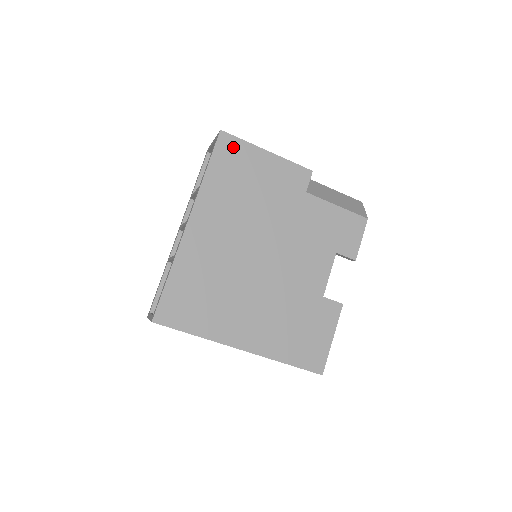
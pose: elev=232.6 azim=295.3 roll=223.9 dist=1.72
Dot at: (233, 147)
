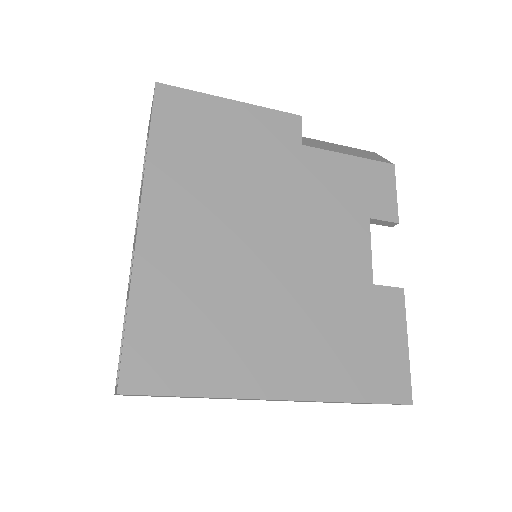
Dot at: (180, 102)
